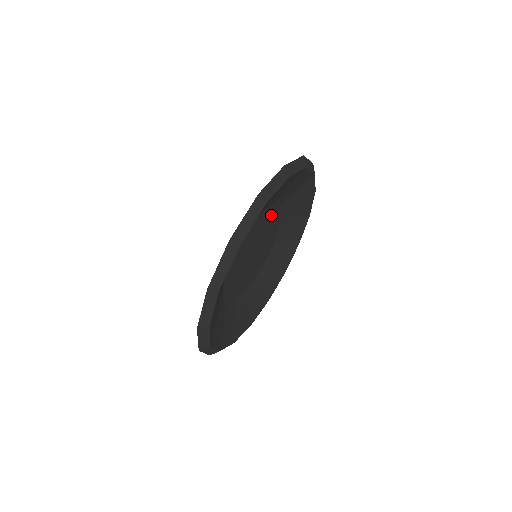
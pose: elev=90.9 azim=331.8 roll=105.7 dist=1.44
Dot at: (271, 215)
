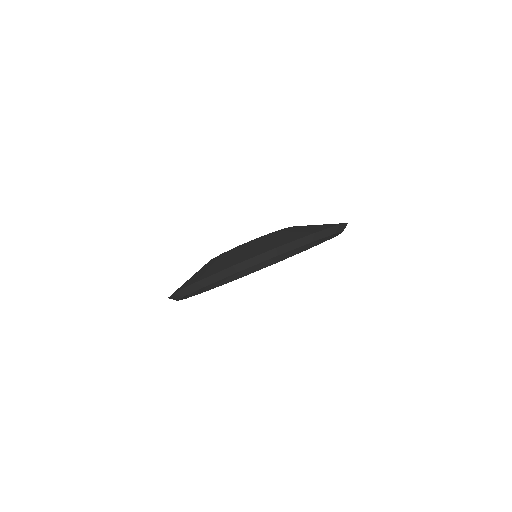
Dot at: occluded
